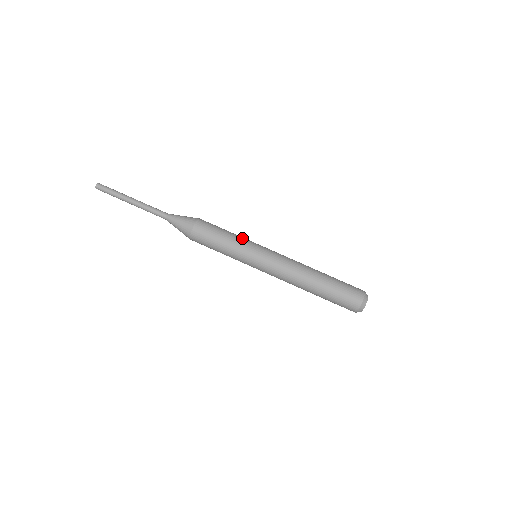
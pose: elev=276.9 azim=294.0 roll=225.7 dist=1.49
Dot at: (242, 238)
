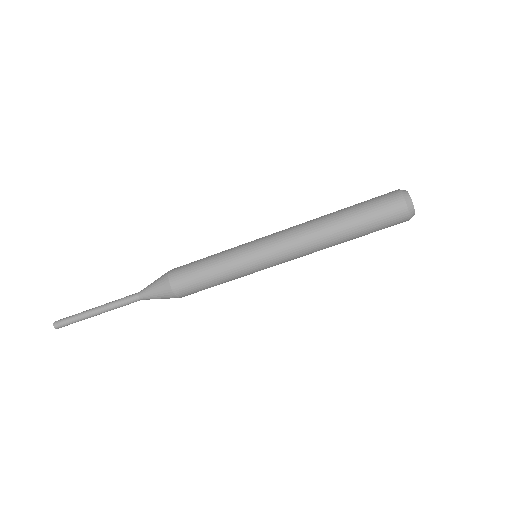
Dot at: (229, 269)
